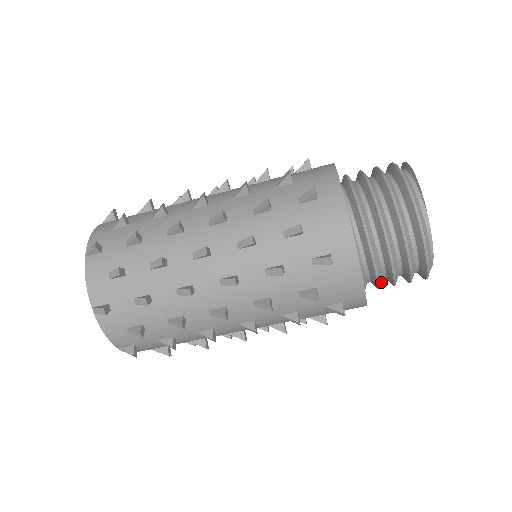
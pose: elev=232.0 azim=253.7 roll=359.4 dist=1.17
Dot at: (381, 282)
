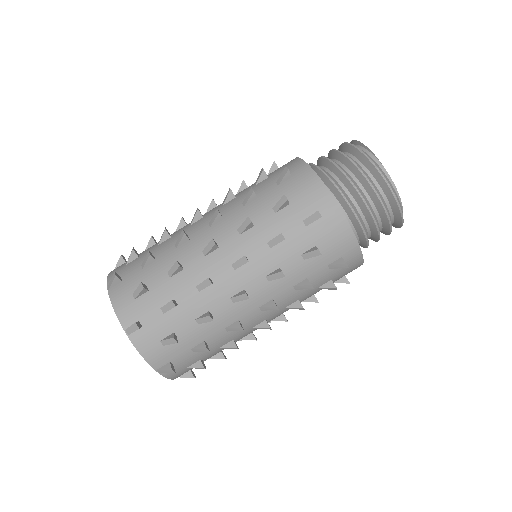
Dot at: (367, 236)
